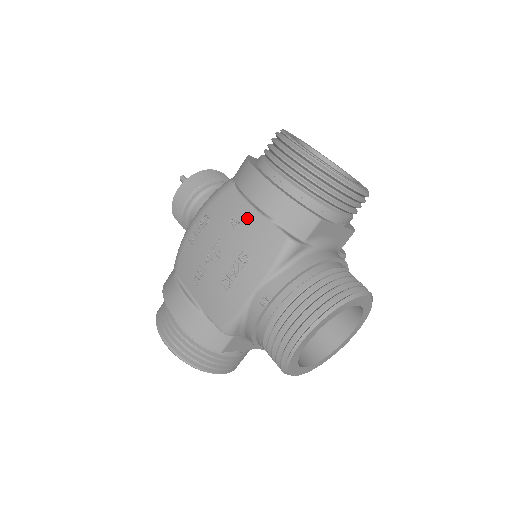
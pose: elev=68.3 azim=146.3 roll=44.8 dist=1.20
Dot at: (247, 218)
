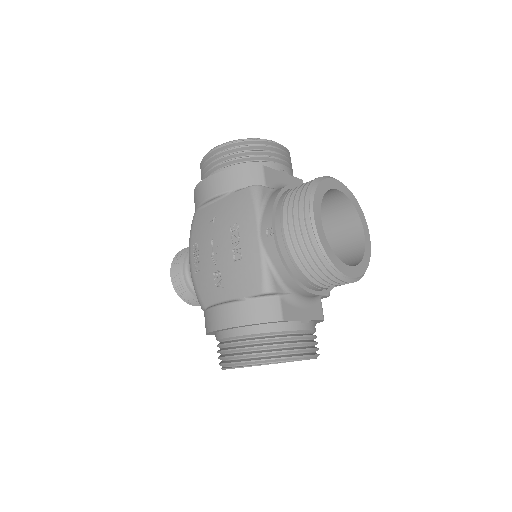
Dot at: (217, 209)
